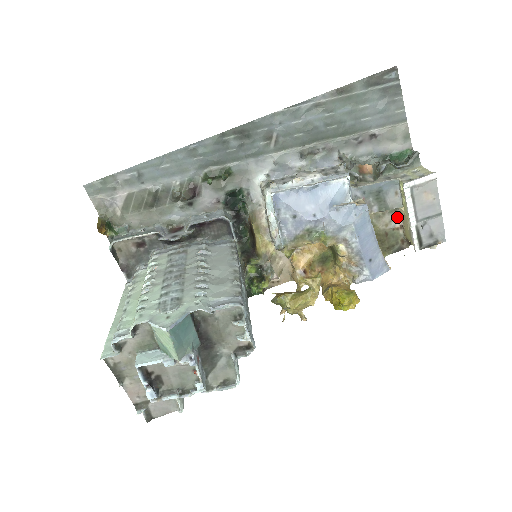
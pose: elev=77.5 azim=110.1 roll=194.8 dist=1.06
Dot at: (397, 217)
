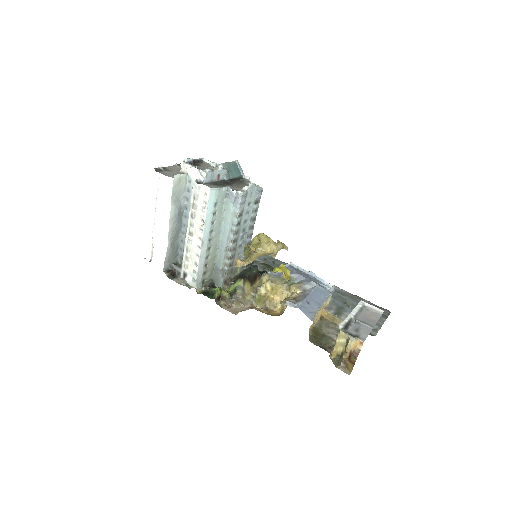
Dot at: occluded
